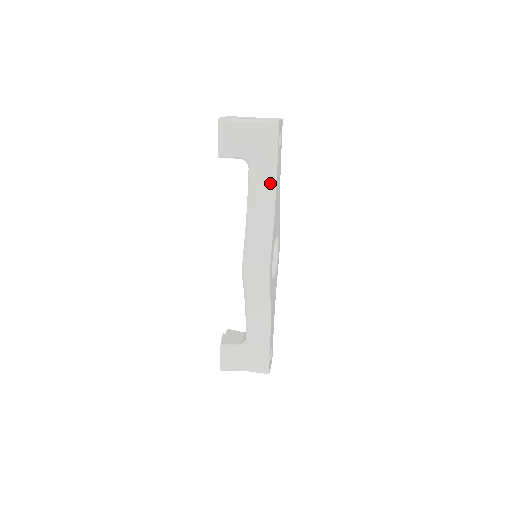
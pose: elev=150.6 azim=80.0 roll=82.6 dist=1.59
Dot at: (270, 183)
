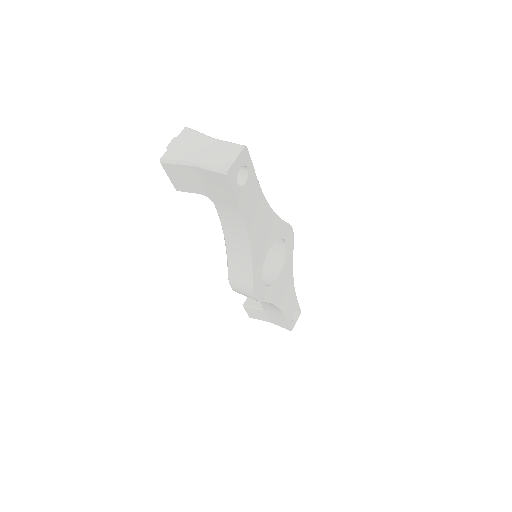
Dot at: (239, 222)
